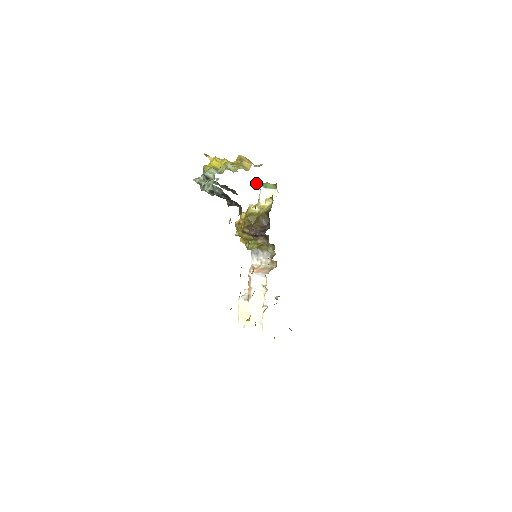
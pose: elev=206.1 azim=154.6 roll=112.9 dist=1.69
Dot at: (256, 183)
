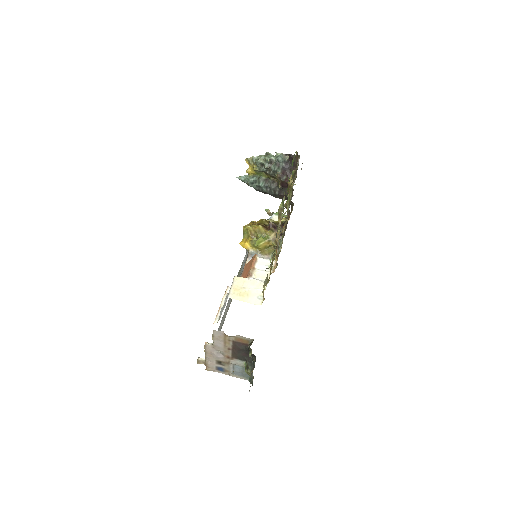
Dot at: (267, 212)
